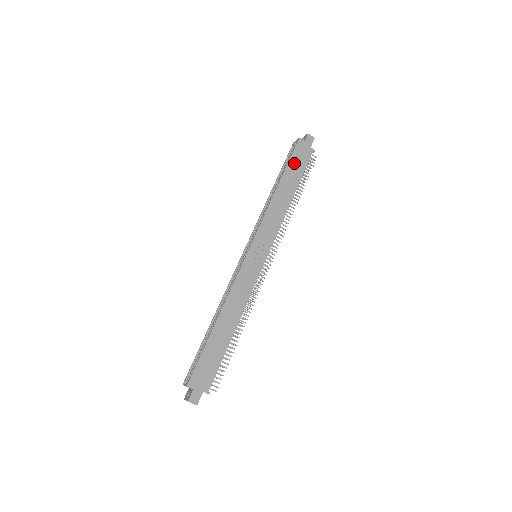
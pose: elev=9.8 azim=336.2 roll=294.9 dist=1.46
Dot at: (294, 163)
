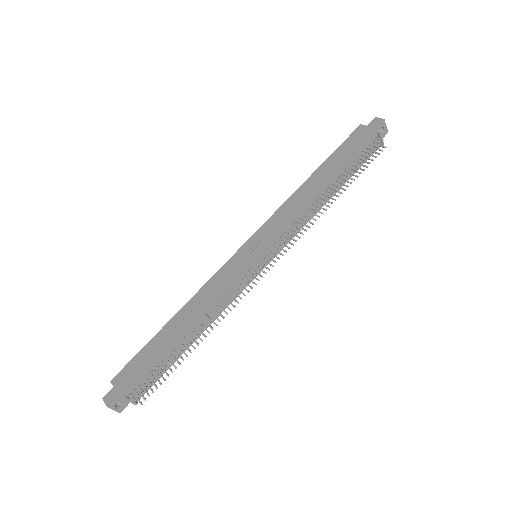
Dot at: (342, 151)
